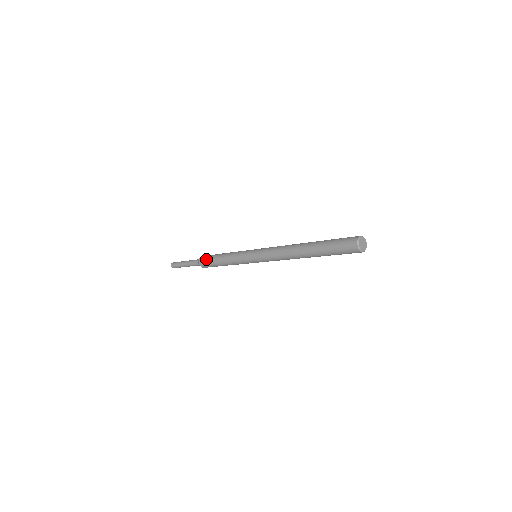
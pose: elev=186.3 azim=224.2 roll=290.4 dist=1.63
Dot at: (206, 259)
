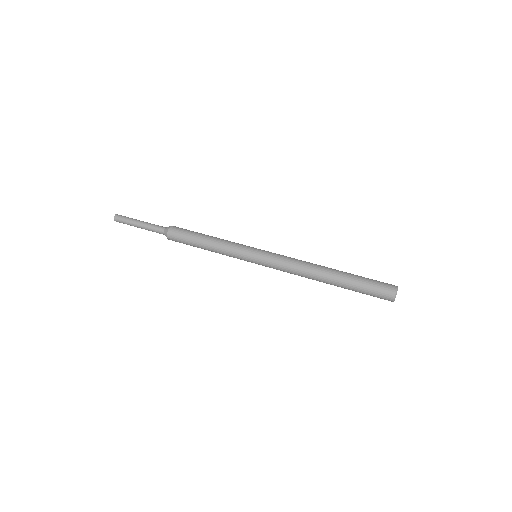
Dot at: (180, 236)
